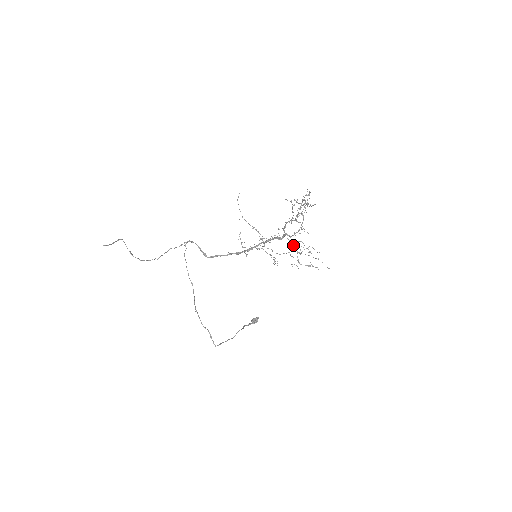
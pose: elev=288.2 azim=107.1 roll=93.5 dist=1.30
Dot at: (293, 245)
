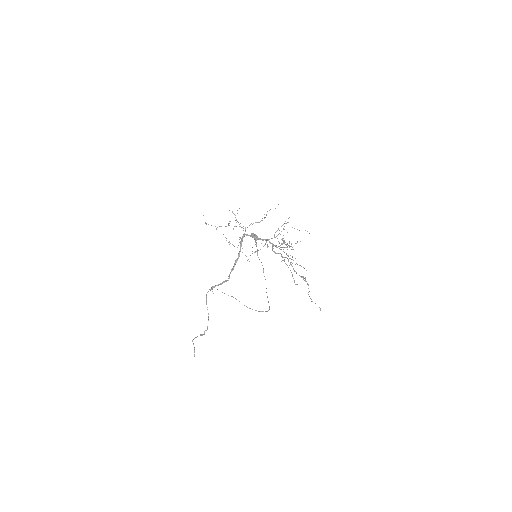
Dot at: occluded
